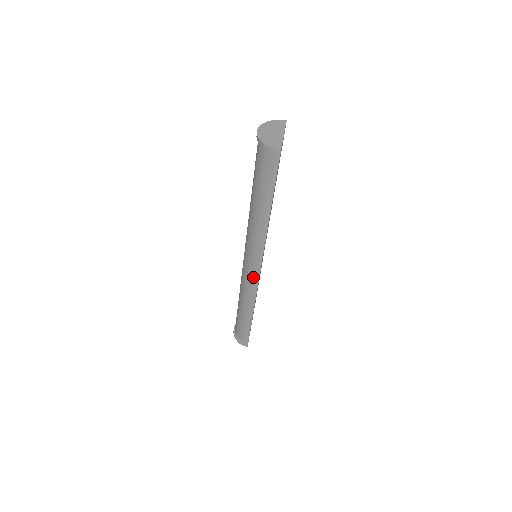
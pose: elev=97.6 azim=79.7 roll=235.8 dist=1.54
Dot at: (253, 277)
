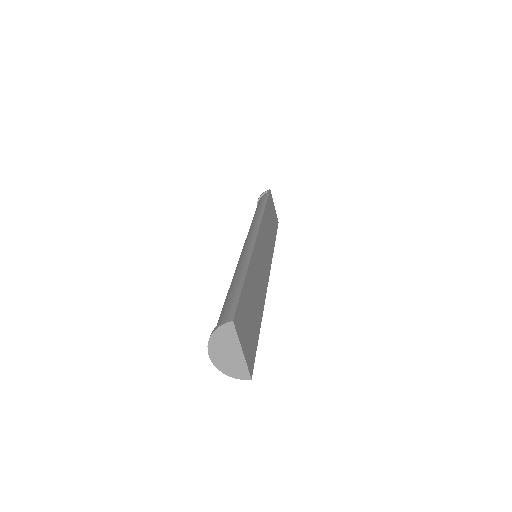
Dot at: occluded
